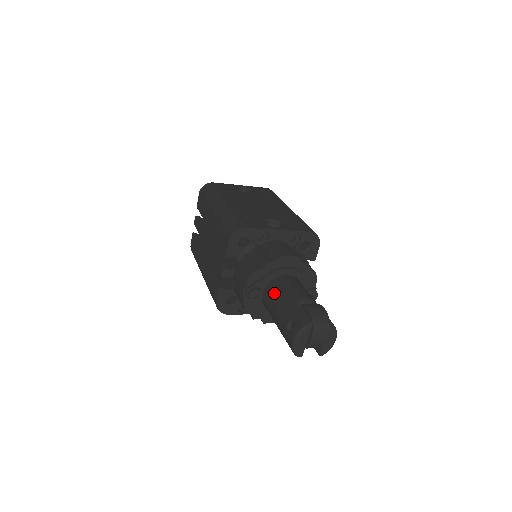
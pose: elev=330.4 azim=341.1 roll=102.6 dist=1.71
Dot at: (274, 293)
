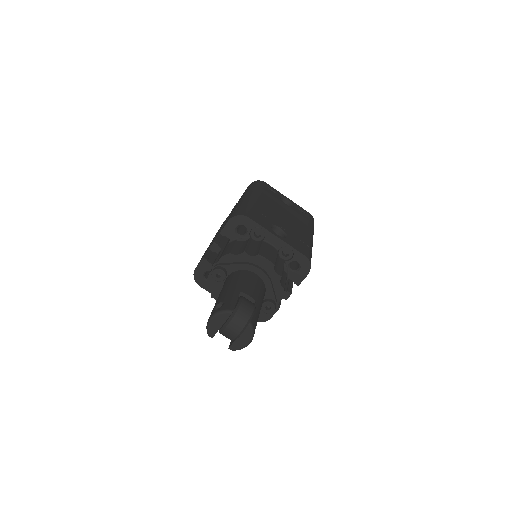
Dot at: (232, 279)
